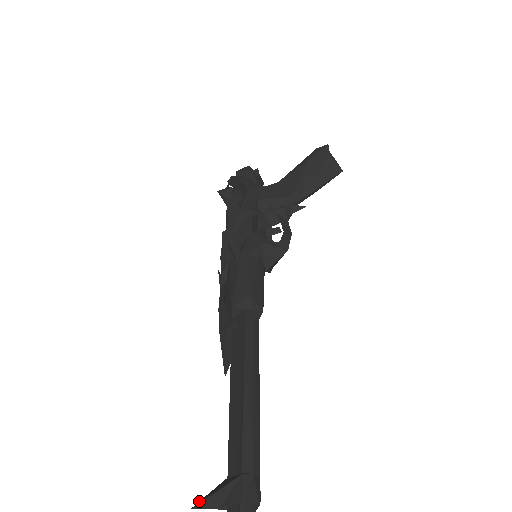
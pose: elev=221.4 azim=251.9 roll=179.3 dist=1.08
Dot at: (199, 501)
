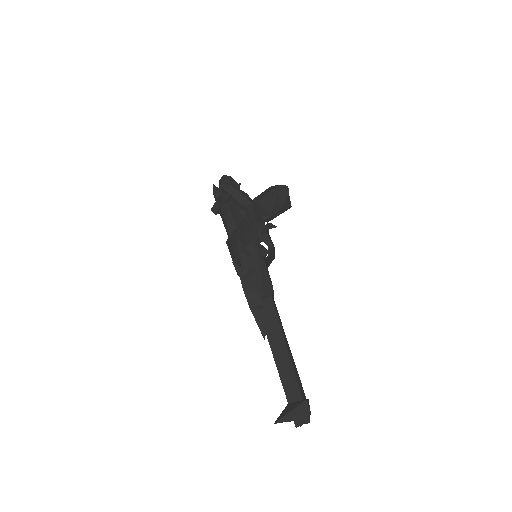
Dot at: (277, 418)
